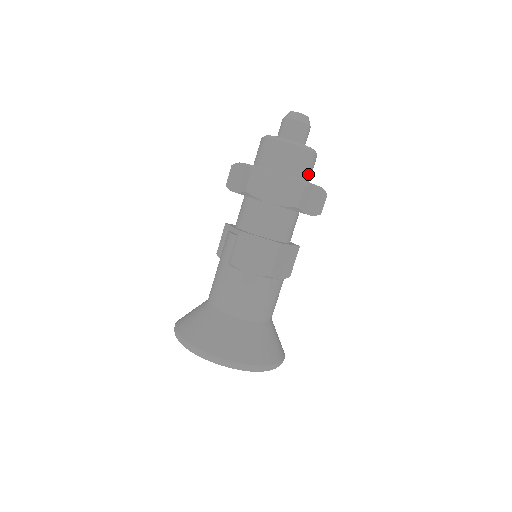
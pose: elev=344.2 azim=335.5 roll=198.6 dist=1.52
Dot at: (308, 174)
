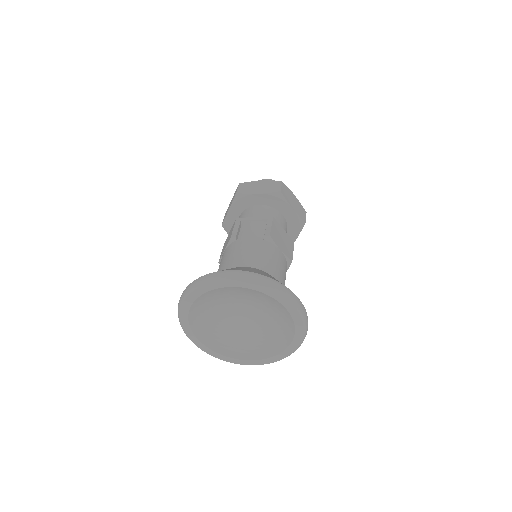
Dot at: occluded
